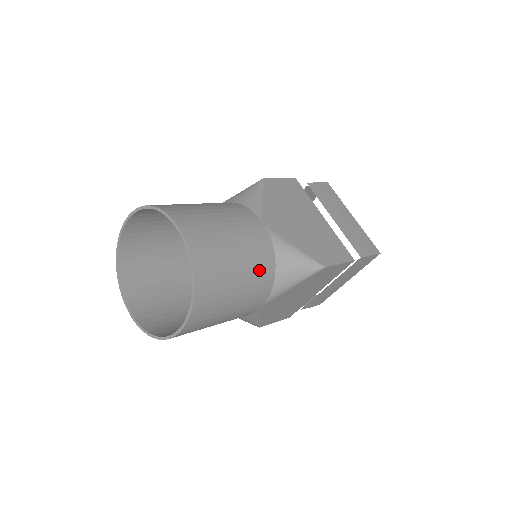
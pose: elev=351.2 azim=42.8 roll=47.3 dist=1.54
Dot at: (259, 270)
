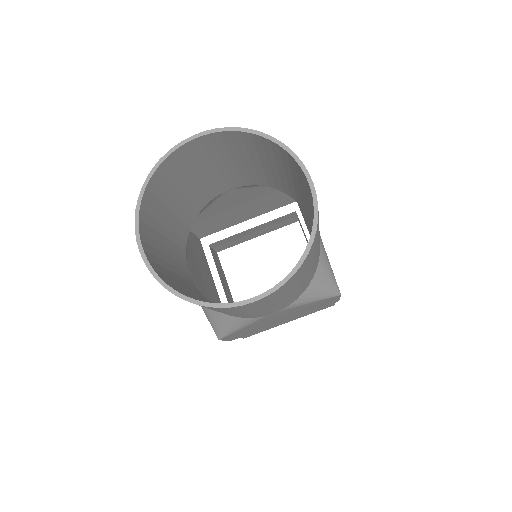
Dot at: (314, 268)
